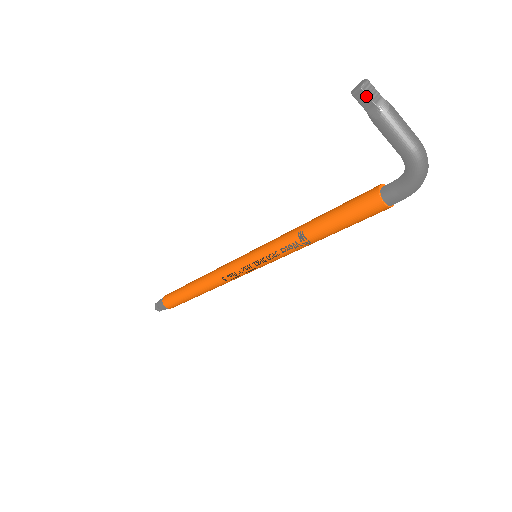
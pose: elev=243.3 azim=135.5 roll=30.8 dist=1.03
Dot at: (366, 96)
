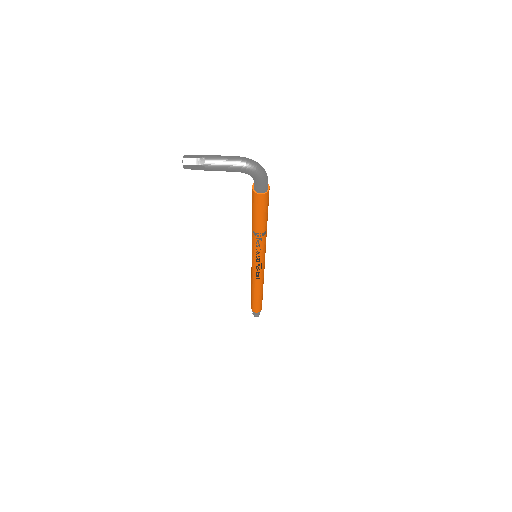
Dot at: (189, 165)
